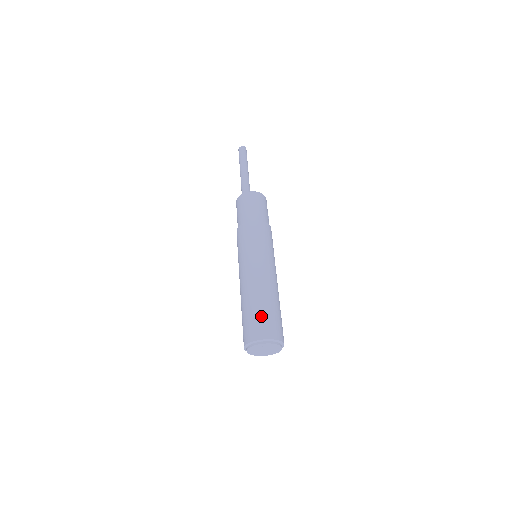
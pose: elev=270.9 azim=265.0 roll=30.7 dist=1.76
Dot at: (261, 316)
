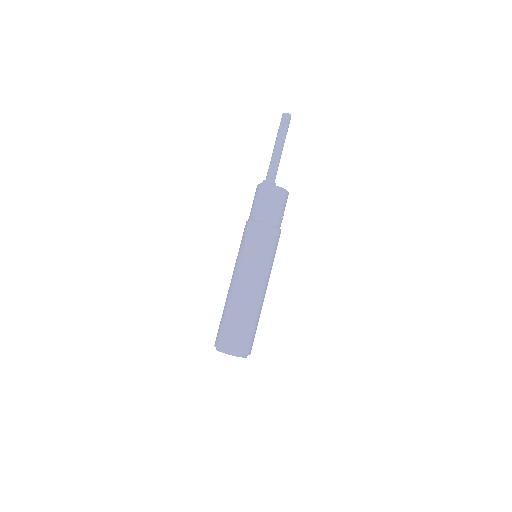
Dot at: (236, 329)
